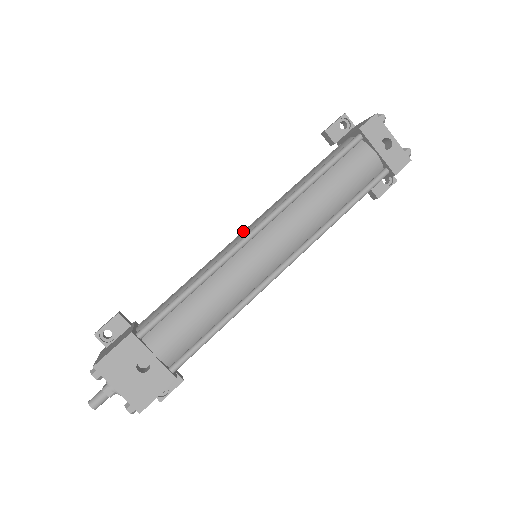
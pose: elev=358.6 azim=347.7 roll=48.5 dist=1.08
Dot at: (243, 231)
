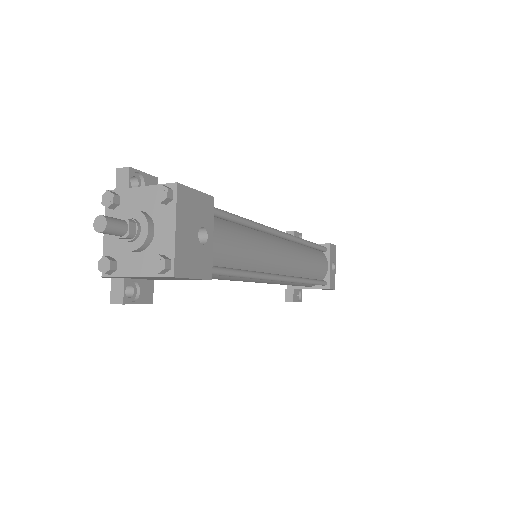
Dot at: occluded
